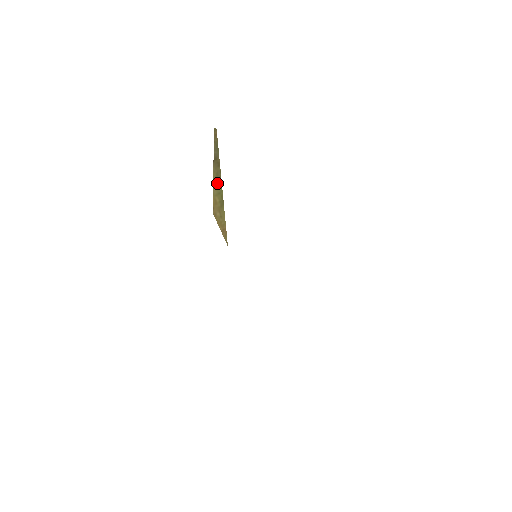
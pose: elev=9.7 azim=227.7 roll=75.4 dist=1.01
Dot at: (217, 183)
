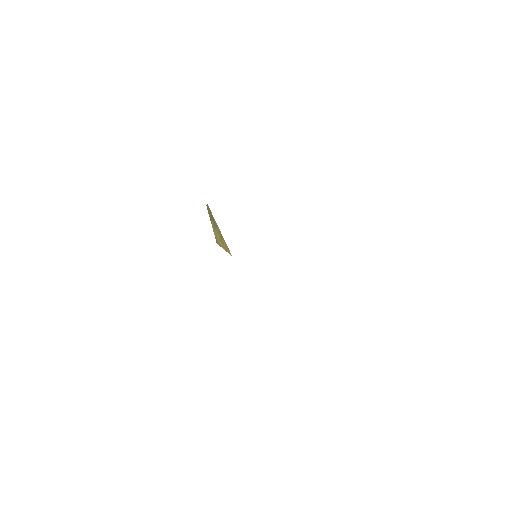
Dot at: (216, 228)
